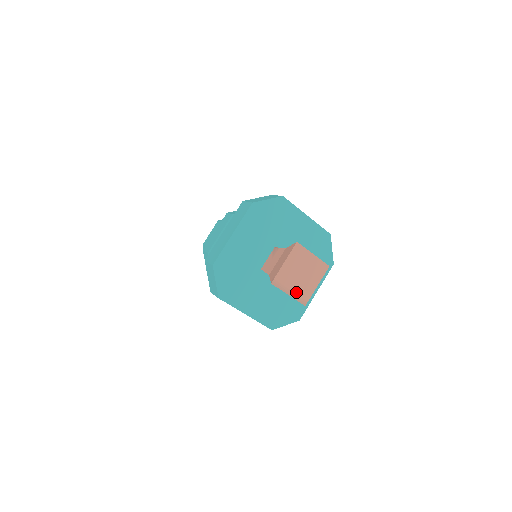
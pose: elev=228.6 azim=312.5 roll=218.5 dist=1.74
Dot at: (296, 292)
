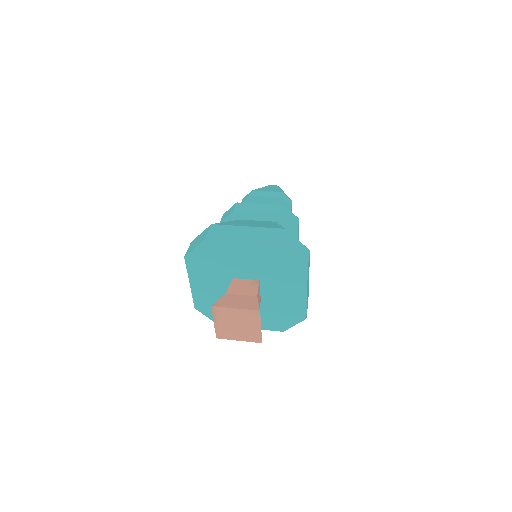
Dot at: (221, 327)
